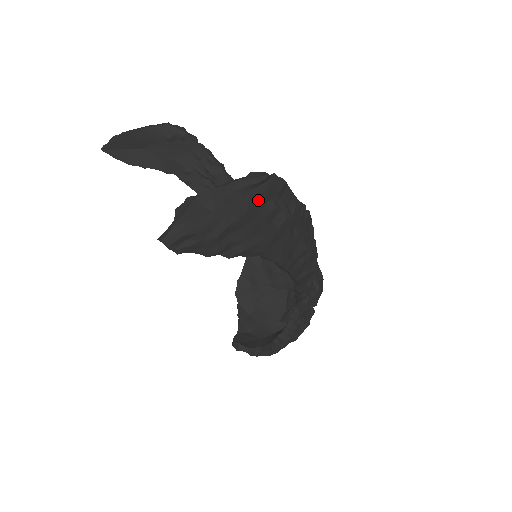
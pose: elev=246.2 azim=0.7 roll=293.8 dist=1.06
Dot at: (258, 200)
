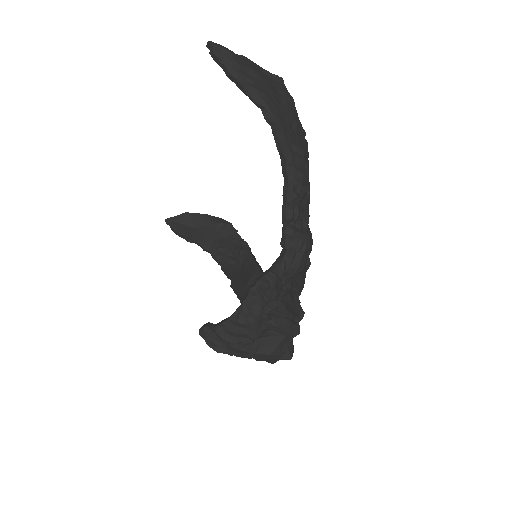
Dot at: (273, 84)
